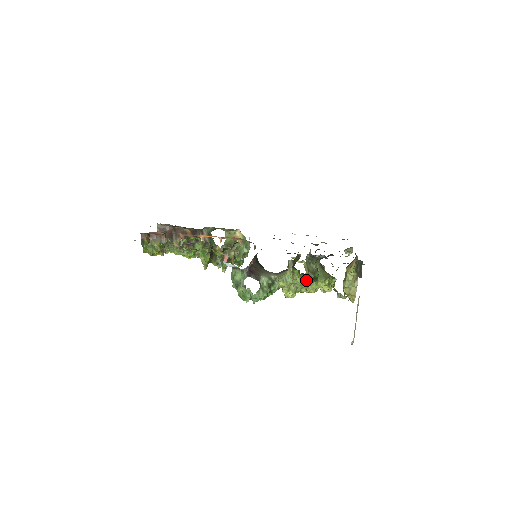
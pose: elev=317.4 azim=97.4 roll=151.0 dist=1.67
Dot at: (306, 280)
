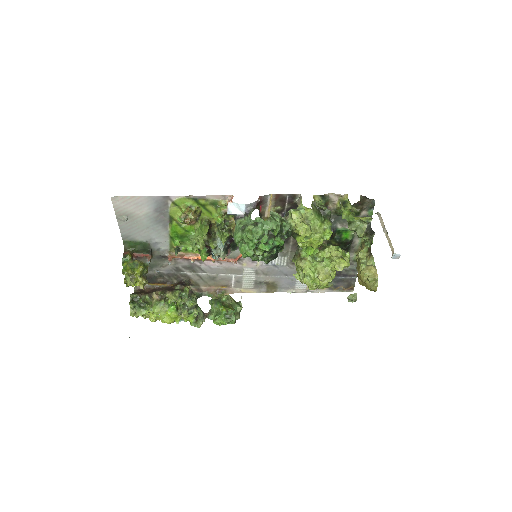
Dot at: (319, 216)
